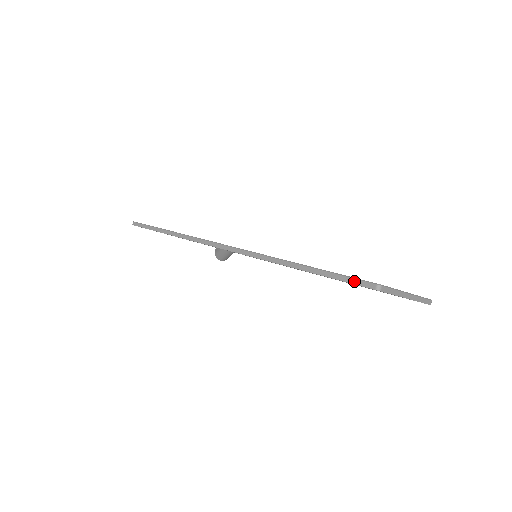
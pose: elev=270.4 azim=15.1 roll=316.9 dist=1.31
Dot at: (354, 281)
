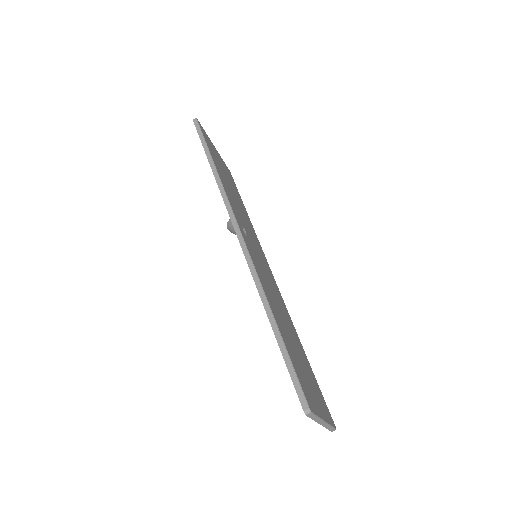
Dot at: (297, 385)
